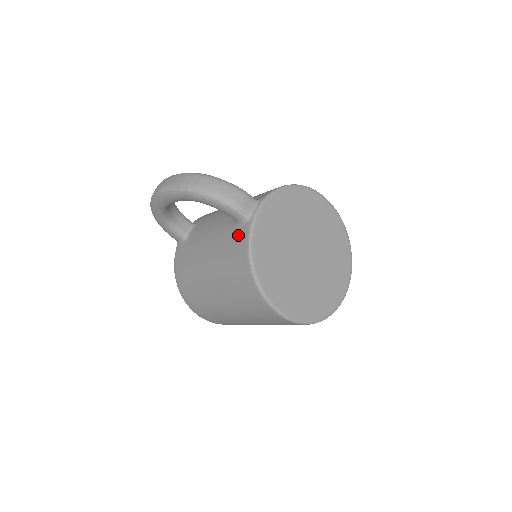
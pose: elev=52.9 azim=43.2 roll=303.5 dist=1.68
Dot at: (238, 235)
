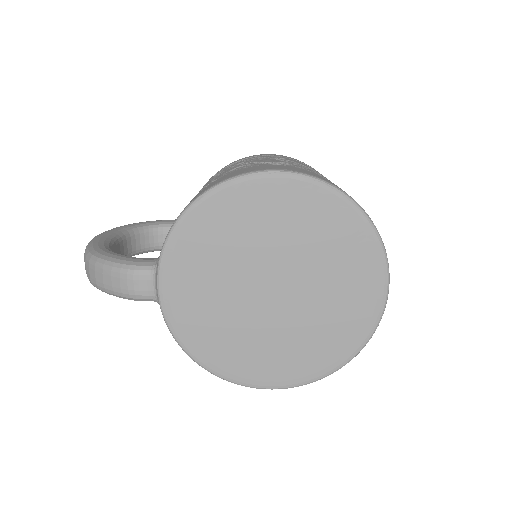
Dot at: occluded
